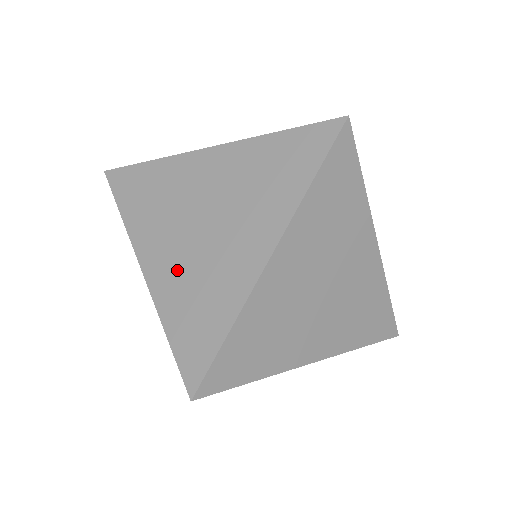
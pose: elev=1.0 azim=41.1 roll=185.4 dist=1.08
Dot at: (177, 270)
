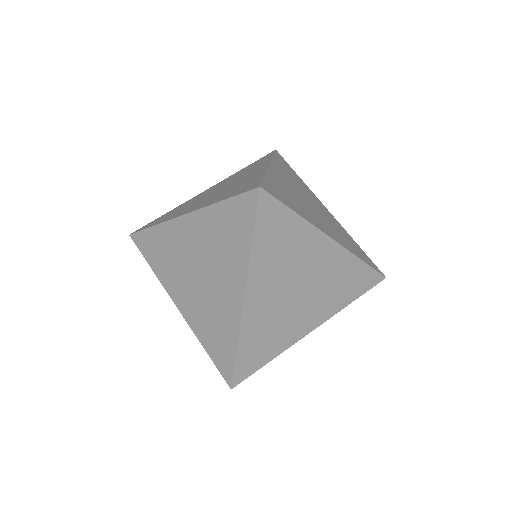
Dot at: (196, 308)
